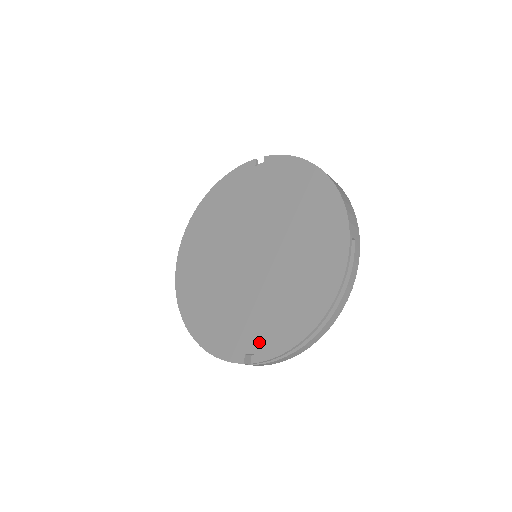
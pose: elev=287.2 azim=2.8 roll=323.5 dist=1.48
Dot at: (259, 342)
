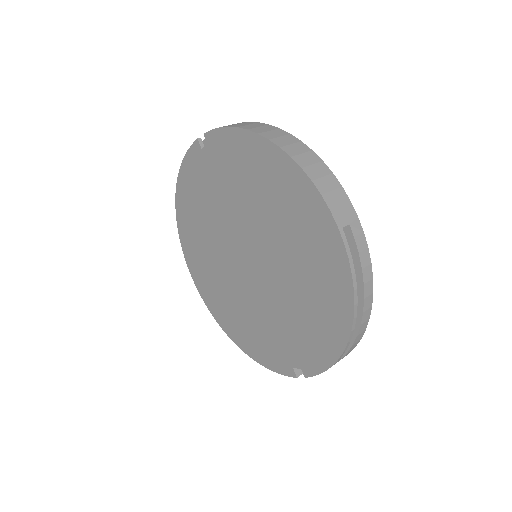
Dot at: (300, 357)
